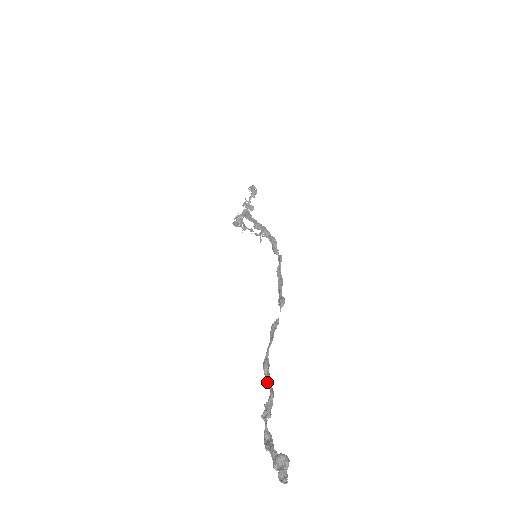
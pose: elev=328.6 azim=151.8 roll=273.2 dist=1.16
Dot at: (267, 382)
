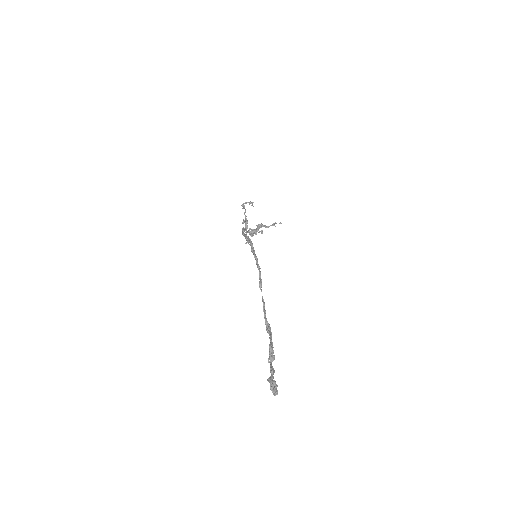
Dot at: occluded
